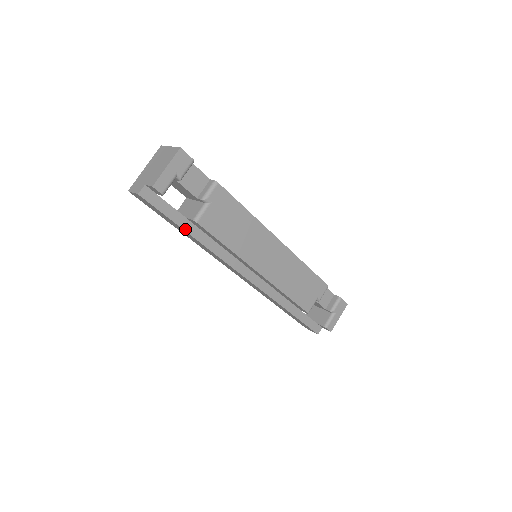
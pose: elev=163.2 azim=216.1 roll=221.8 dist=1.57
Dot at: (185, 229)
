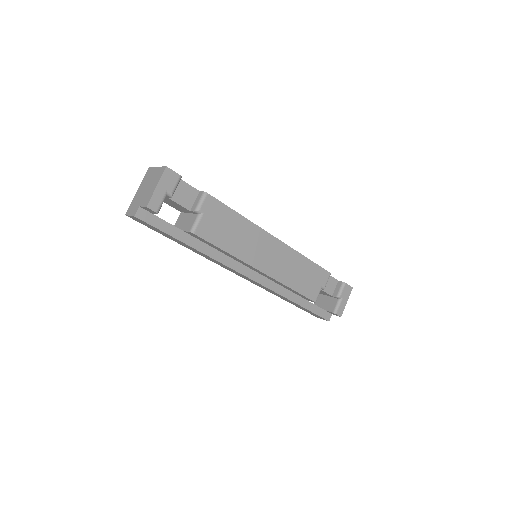
Dot at: (184, 241)
